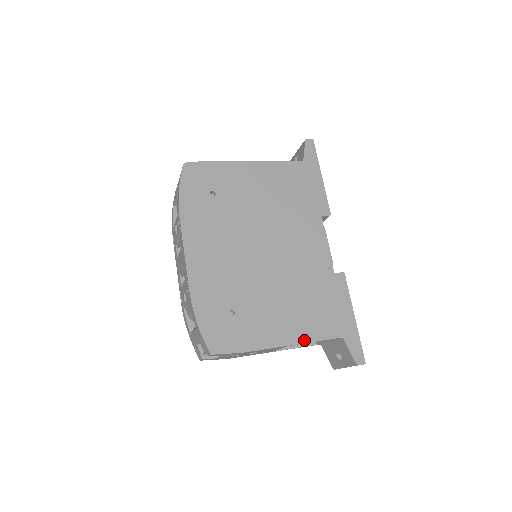
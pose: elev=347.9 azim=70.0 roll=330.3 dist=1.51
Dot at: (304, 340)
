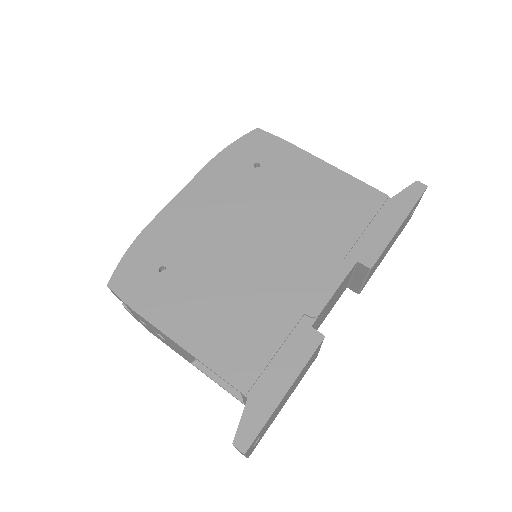
Dot at: (201, 356)
